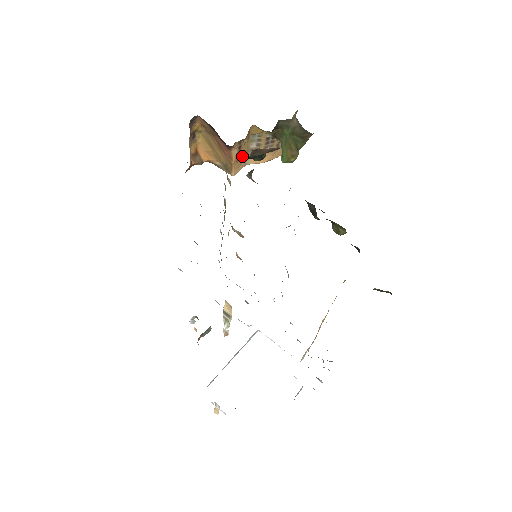
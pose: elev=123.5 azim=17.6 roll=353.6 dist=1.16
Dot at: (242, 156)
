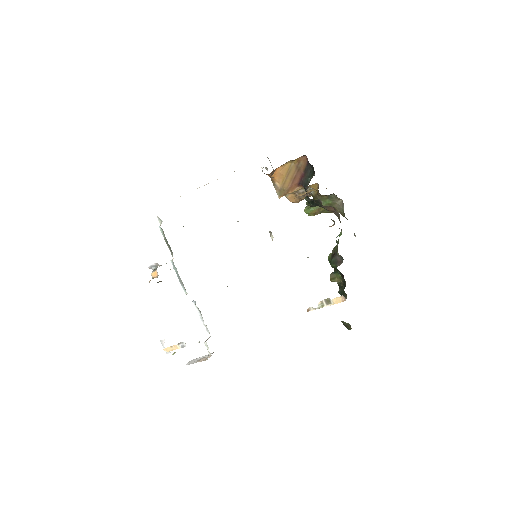
Dot at: (314, 200)
